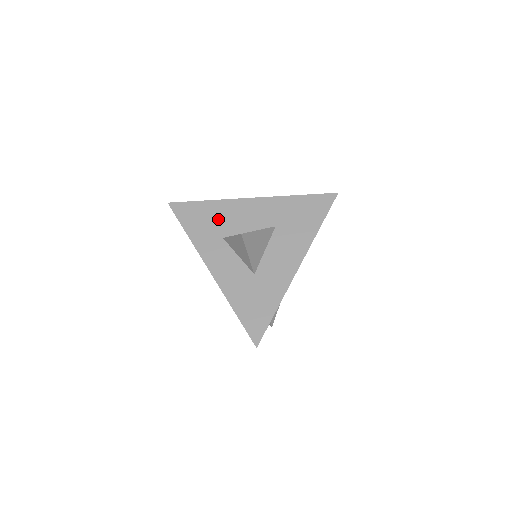
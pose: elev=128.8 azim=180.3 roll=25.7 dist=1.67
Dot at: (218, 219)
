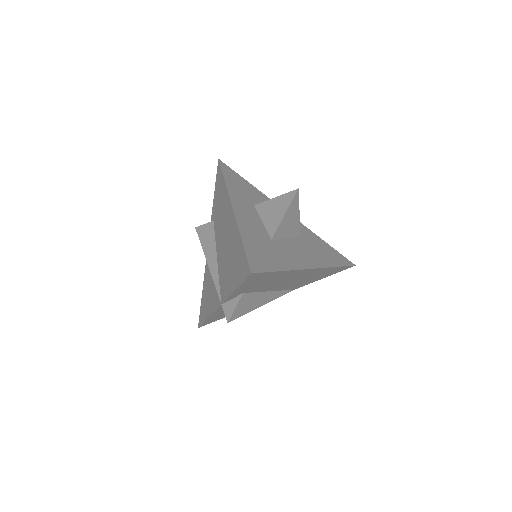
Dot at: (255, 196)
